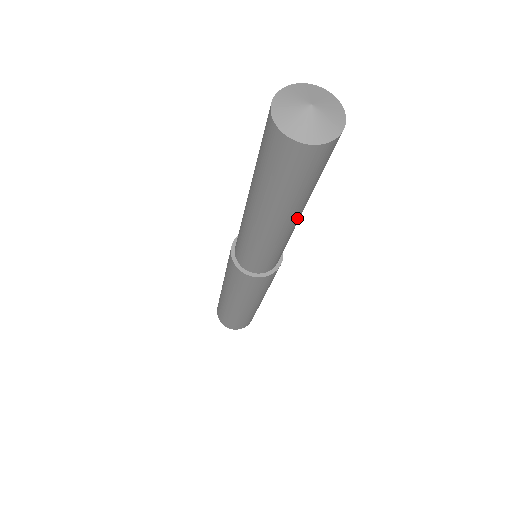
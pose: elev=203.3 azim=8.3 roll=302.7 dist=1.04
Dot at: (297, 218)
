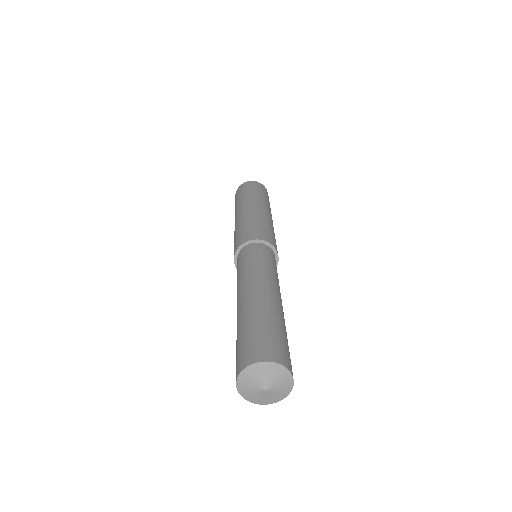
Dot at: occluded
